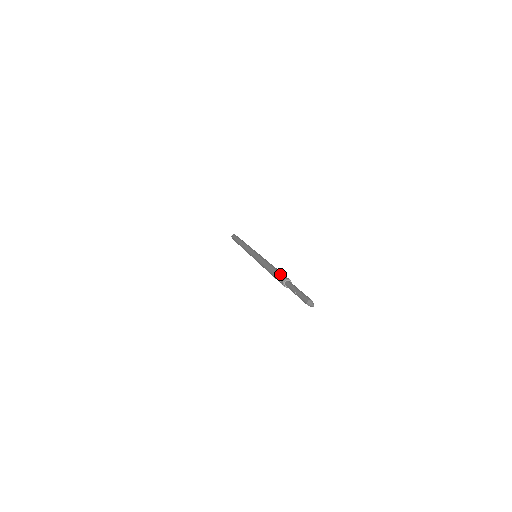
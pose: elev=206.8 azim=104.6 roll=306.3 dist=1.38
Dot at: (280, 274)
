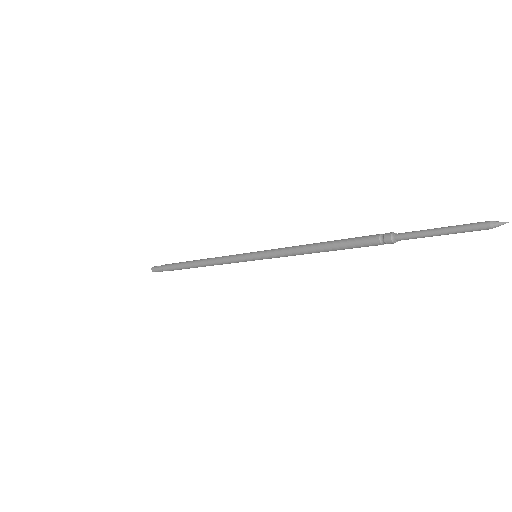
Dot at: (370, 235)
